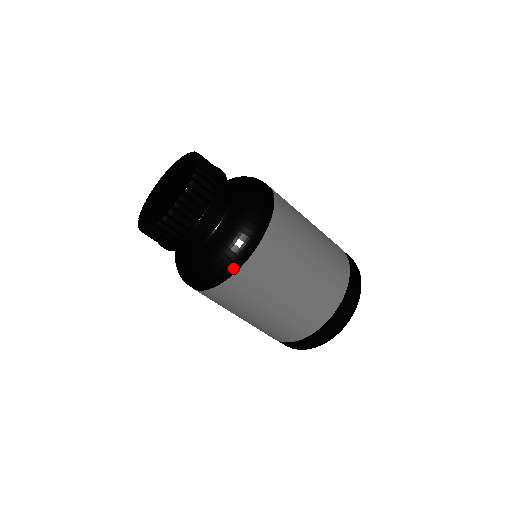
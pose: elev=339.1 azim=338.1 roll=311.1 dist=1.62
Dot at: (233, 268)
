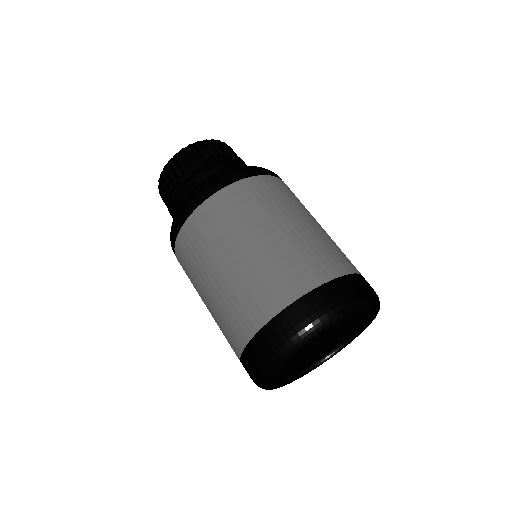
Dot at: (202, 197)
